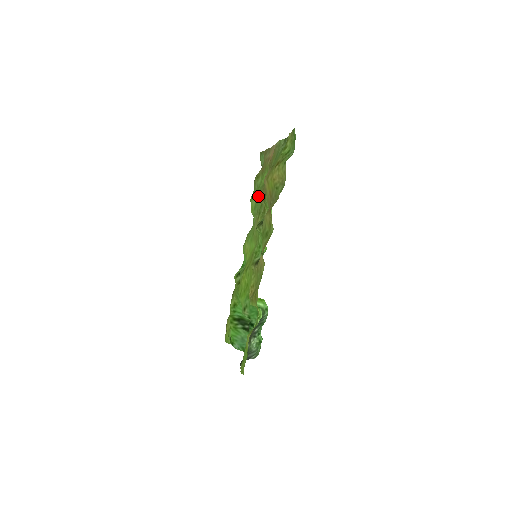
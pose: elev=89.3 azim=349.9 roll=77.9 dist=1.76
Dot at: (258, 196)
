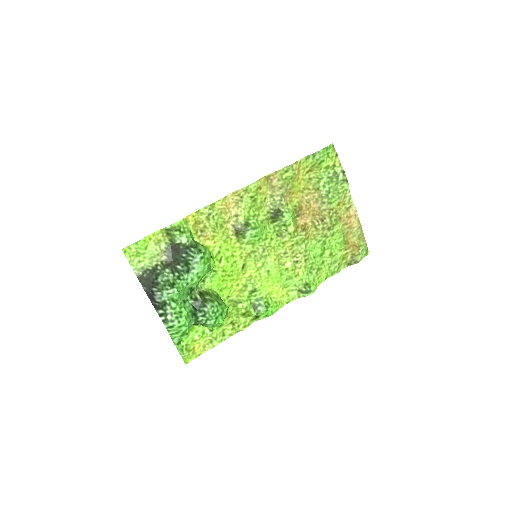
Dot at: (318, 249)
